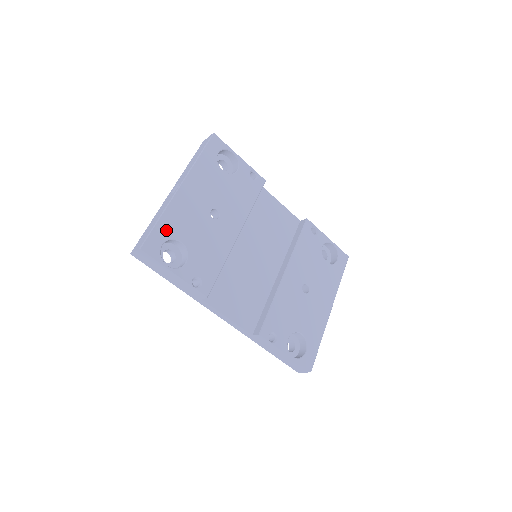
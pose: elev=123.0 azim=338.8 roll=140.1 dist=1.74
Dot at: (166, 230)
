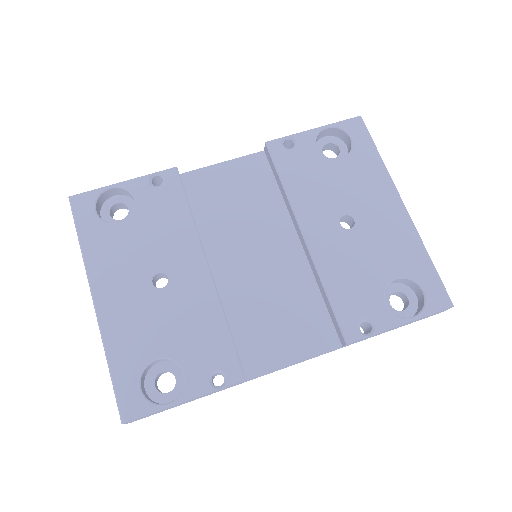
Dot at: (128, 368)
